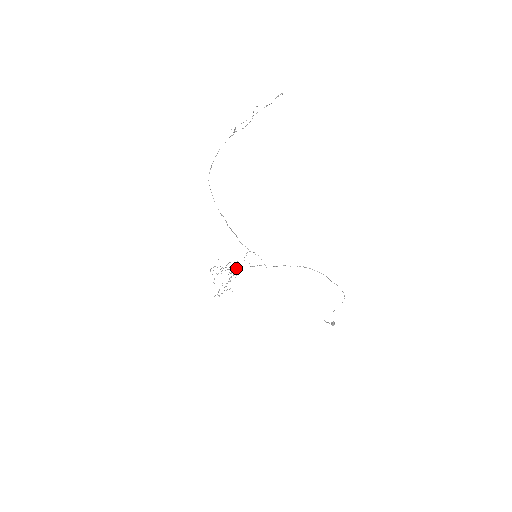
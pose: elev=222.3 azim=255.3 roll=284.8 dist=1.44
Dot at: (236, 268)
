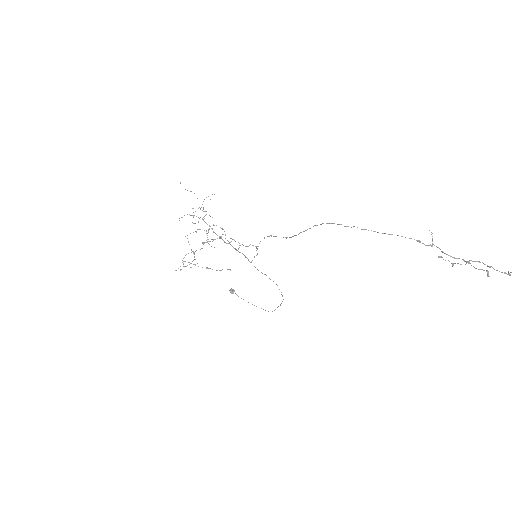
Dot at: occluded
